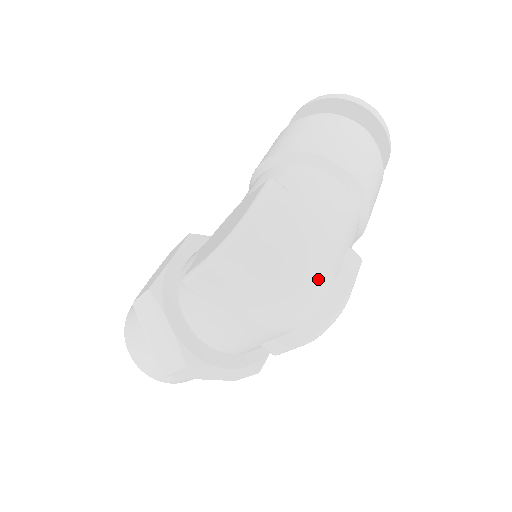
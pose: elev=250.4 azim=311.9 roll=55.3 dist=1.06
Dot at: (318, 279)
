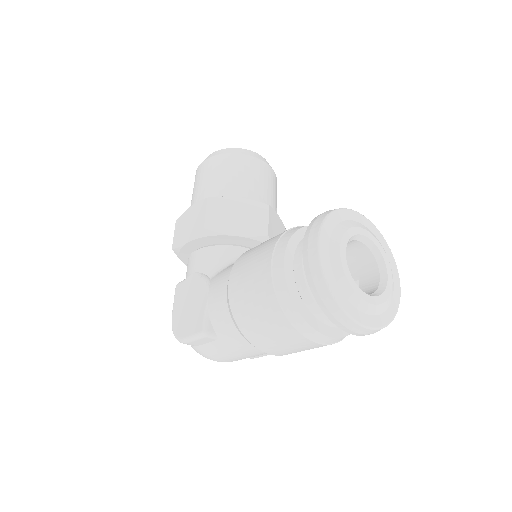
Dot at: occluded
